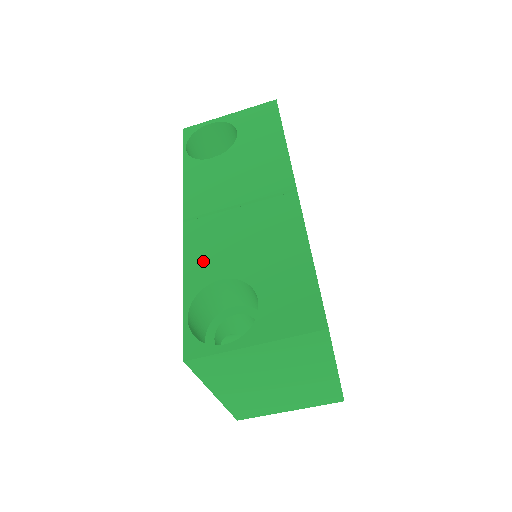
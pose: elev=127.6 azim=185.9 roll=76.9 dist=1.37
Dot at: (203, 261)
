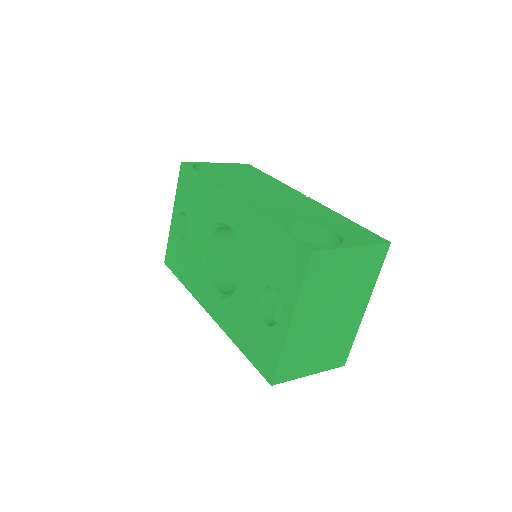
Dot at: (273, 214)
